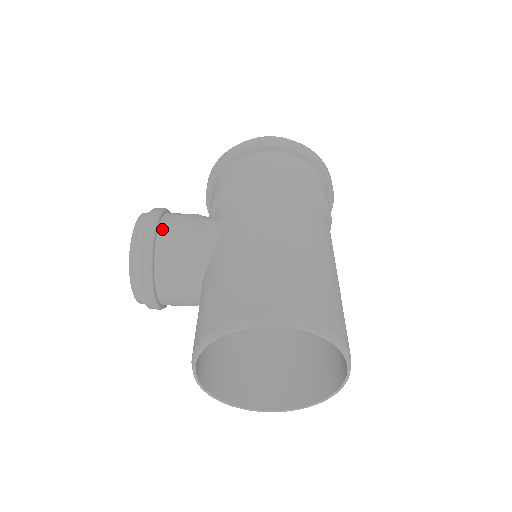
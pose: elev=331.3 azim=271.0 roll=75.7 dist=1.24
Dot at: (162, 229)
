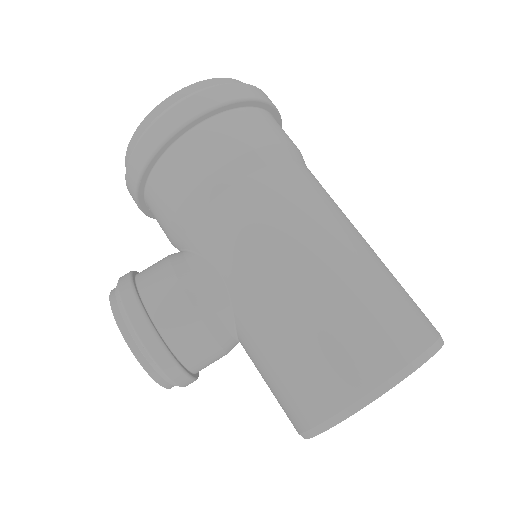
Dot at: (158, 321)
